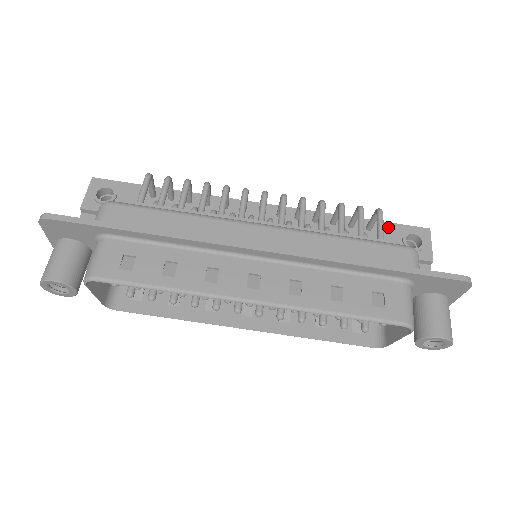
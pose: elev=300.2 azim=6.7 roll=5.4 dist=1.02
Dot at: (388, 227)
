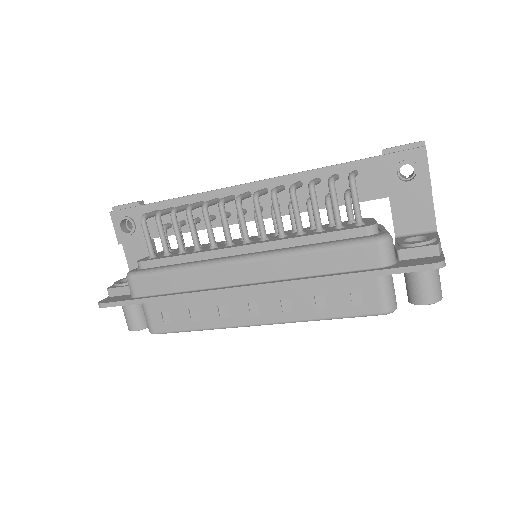
Dot at: (376, 163)
